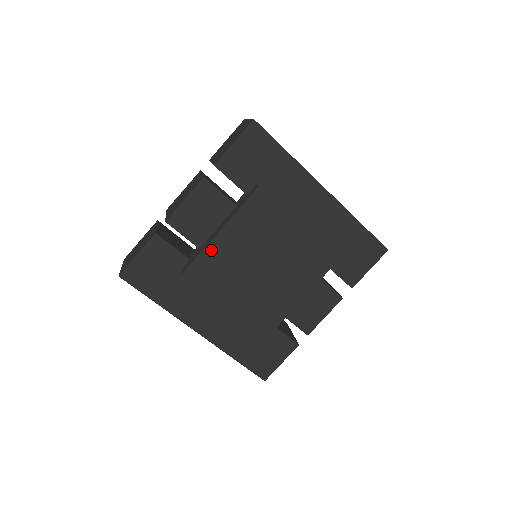
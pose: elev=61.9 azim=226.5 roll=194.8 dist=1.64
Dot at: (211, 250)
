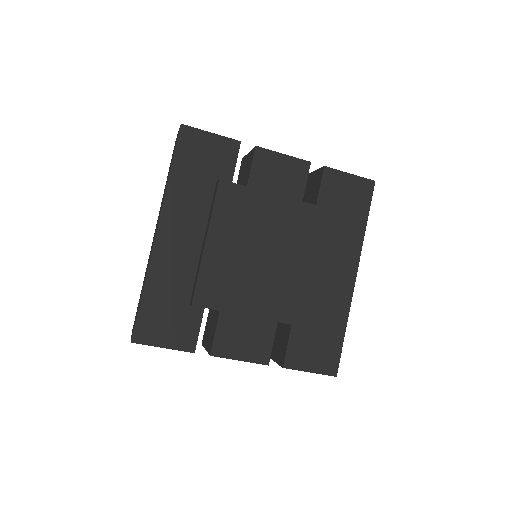
Dot at: (258, 196)
